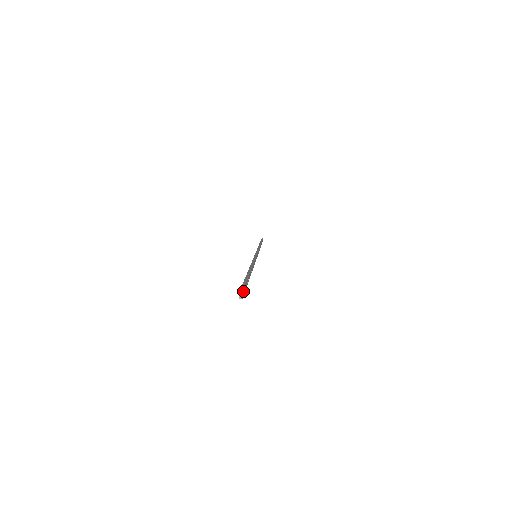
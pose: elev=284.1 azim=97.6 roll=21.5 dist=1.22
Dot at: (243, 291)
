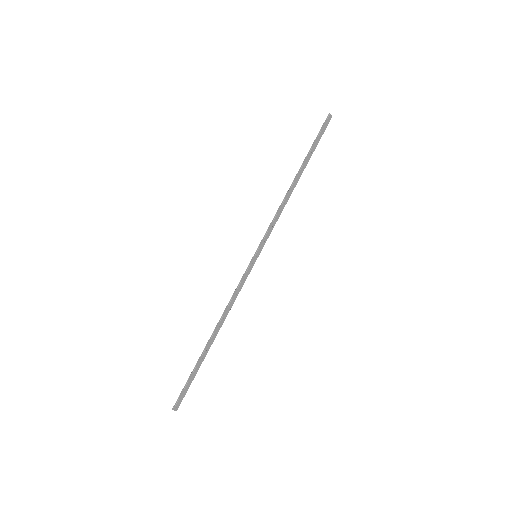
Dot at: (331, 117)
